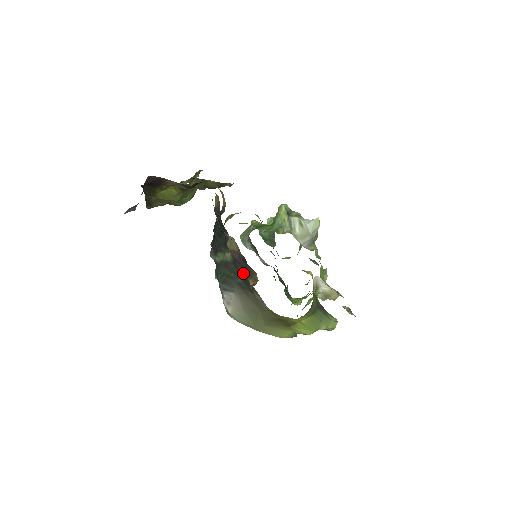
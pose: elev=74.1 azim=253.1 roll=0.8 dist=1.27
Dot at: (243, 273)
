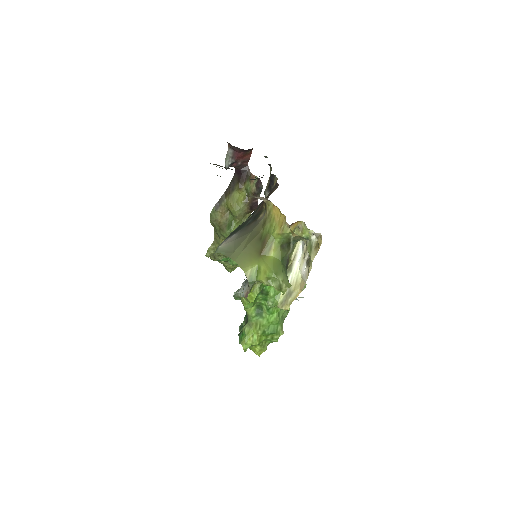
Dot at: (262, 205)
